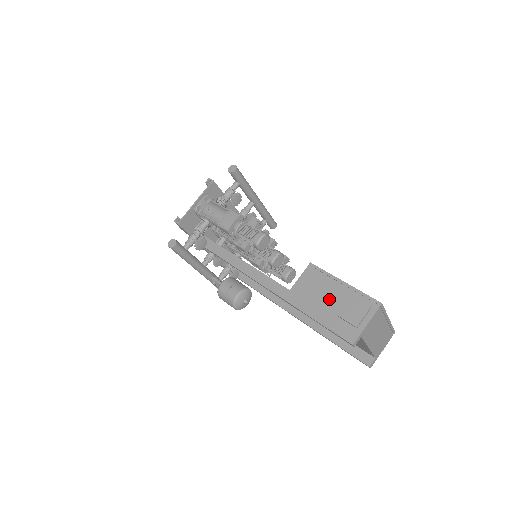
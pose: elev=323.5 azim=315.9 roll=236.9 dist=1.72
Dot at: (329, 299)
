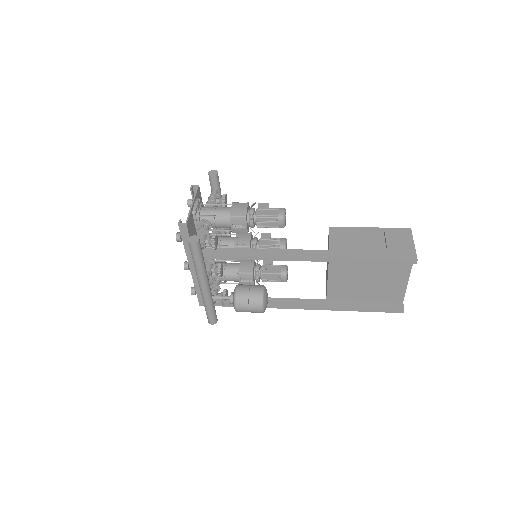
Dot at: (369, 242)
